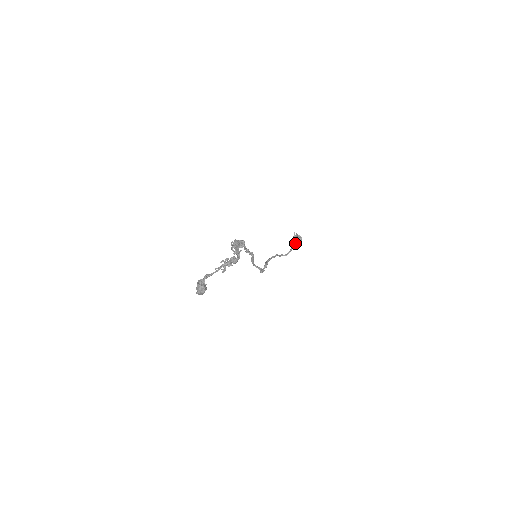
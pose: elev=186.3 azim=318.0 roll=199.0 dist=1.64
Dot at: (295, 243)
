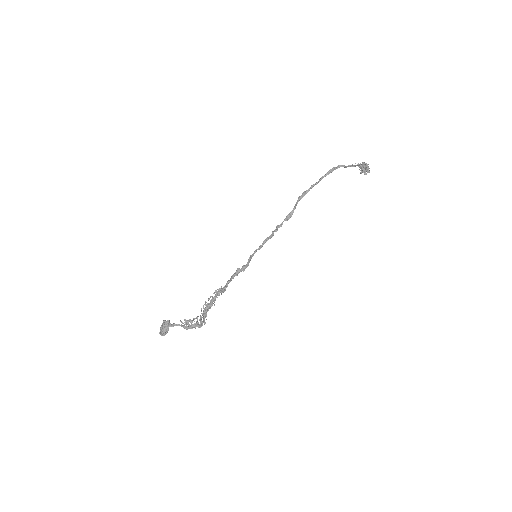
Dot at: occluded
